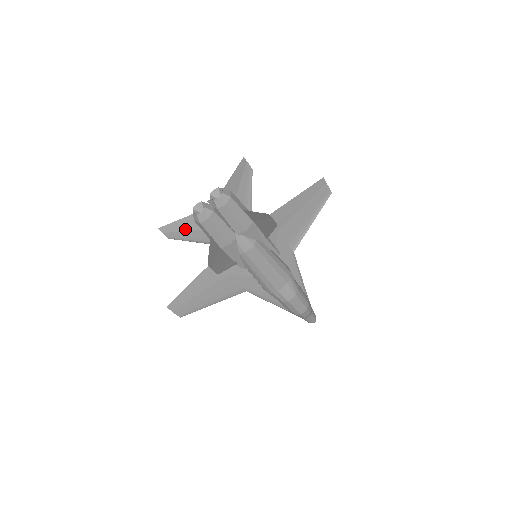
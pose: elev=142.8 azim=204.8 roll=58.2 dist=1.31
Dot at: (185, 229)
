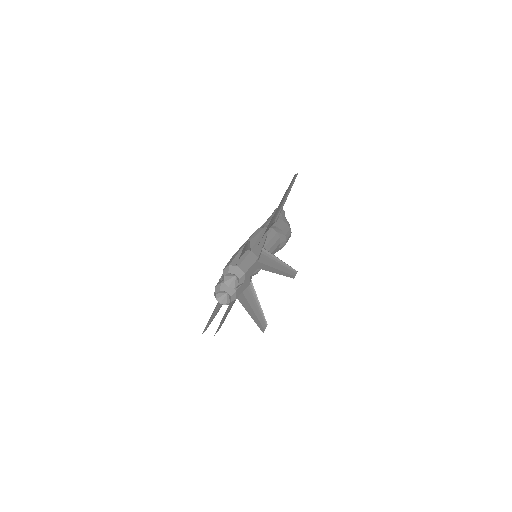
Dot at: (217, 312)
